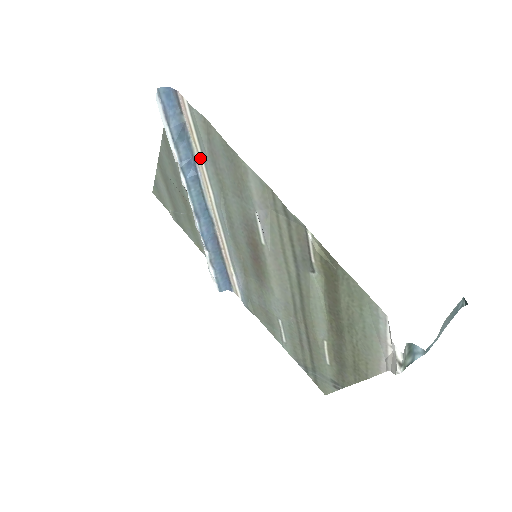
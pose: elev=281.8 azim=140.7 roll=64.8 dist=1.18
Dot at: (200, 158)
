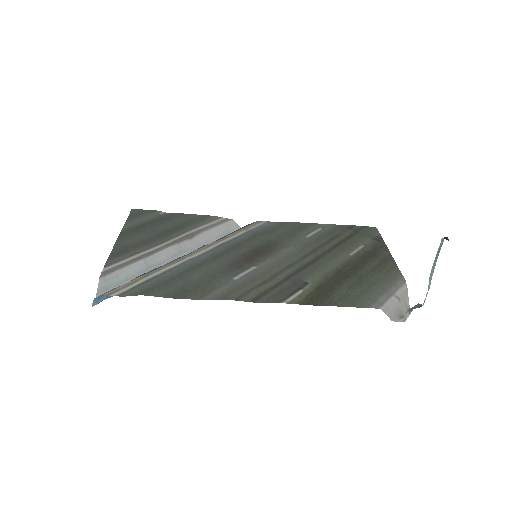
Dot at: (158, 271)
